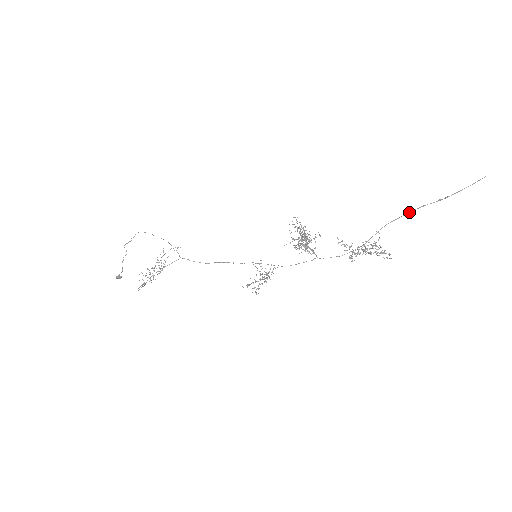
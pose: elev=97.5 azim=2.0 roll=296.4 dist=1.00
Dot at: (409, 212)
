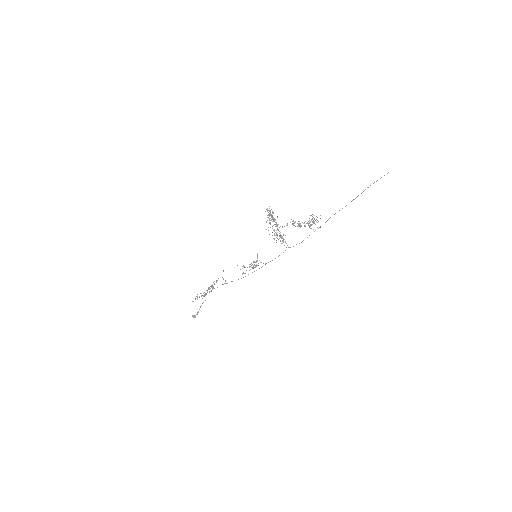
Dot at: occluded
